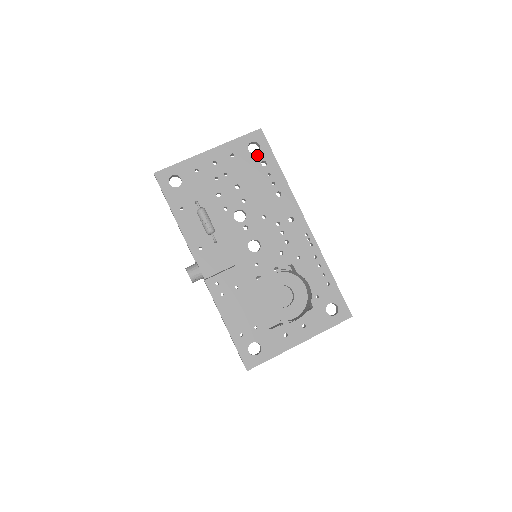
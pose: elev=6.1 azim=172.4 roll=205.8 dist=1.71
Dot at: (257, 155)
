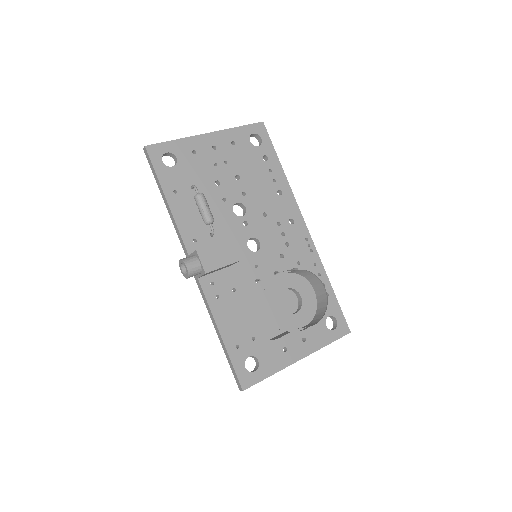
Dot at: (259, 148)
